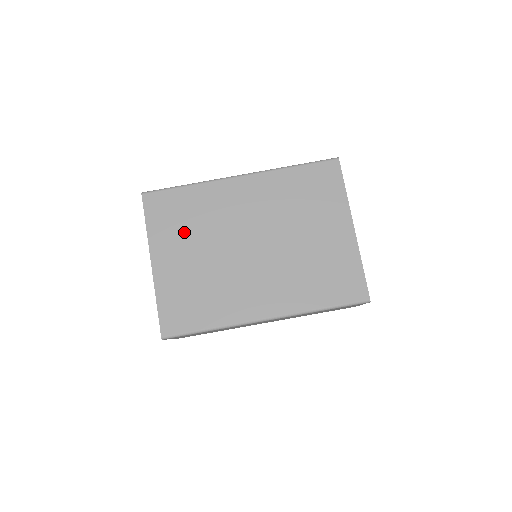
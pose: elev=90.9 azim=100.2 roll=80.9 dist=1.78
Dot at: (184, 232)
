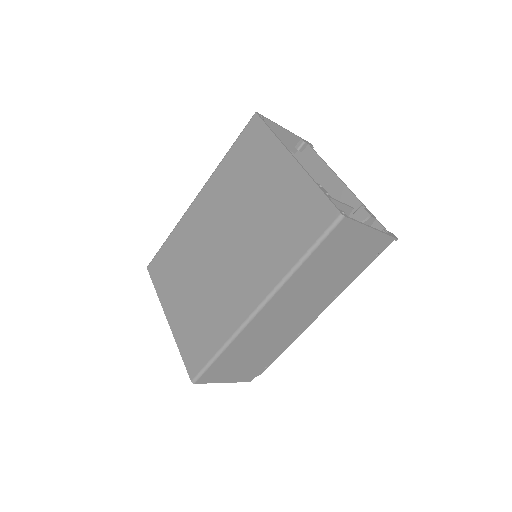
Dot at: (178, 275)
